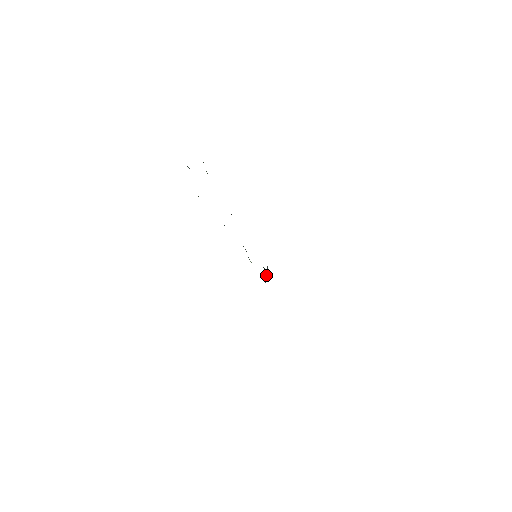
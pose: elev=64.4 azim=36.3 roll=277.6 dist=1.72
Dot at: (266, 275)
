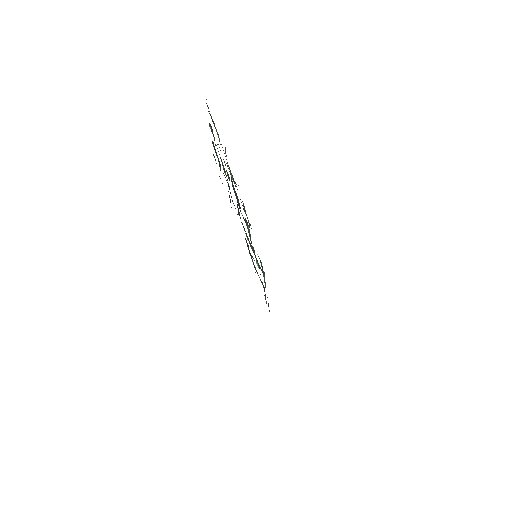
Dot at: (264, 281)
